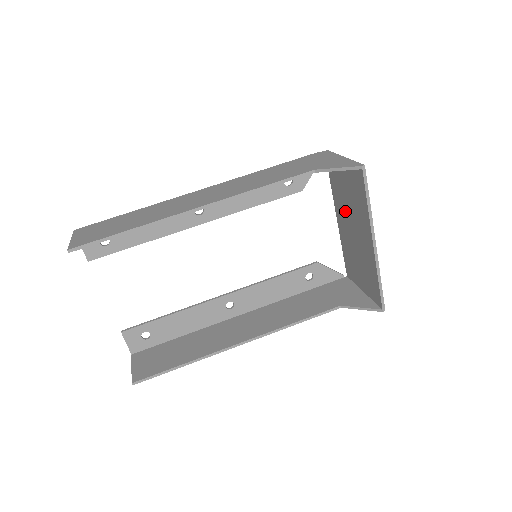
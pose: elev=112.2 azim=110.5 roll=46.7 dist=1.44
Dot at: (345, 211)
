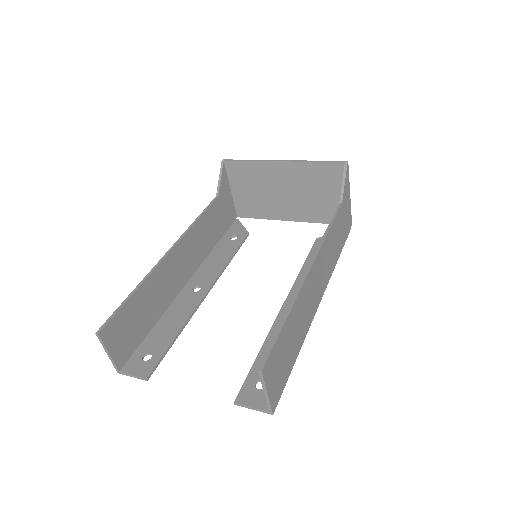
Dot at: (273, 201)
